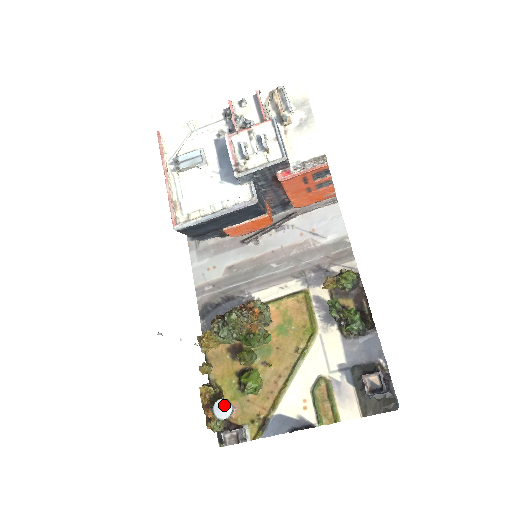
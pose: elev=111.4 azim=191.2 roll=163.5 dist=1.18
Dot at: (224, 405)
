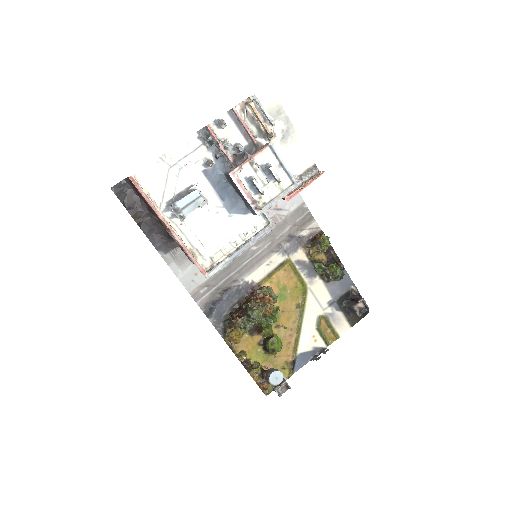
Dot at: (277, 375)
